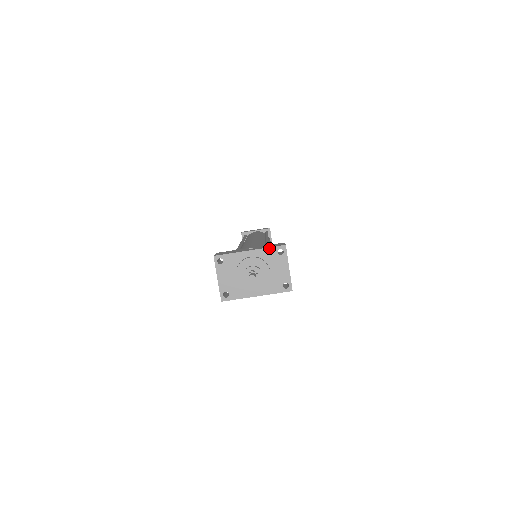
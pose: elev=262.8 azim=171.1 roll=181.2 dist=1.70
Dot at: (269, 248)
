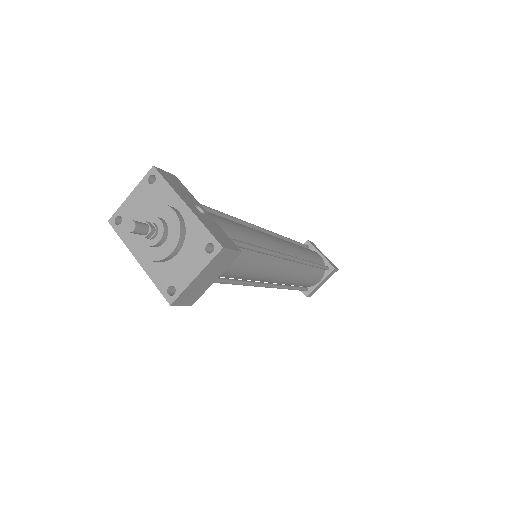
Dot at: (205, 228)
